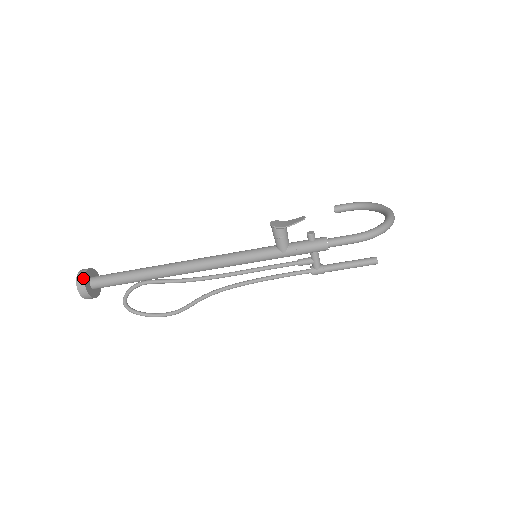
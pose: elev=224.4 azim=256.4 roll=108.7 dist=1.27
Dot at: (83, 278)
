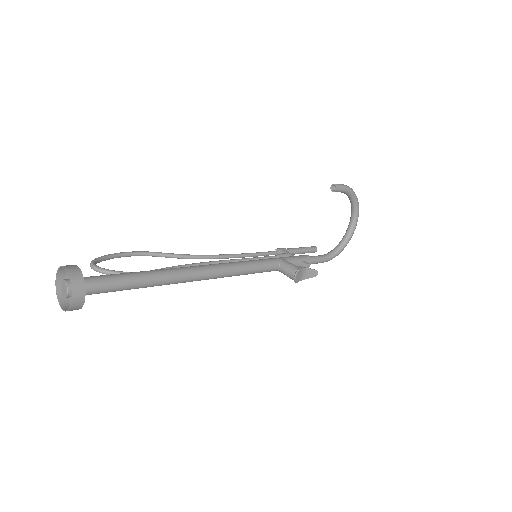
Dot at: (80, 308)
